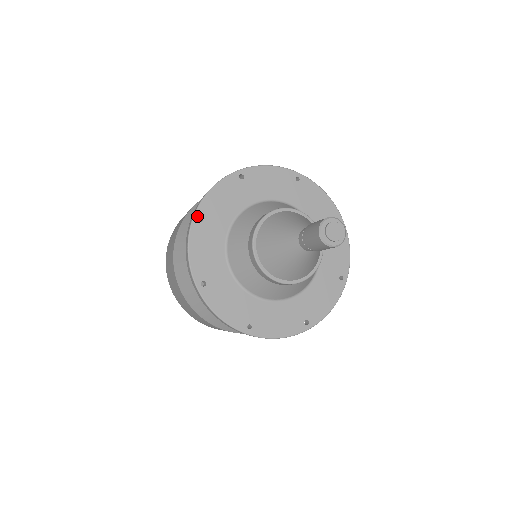
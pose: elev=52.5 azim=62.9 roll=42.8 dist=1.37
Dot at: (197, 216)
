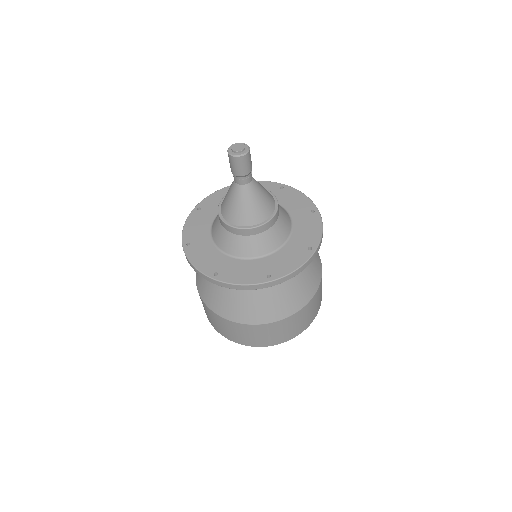
Dot at: (184, 244)
